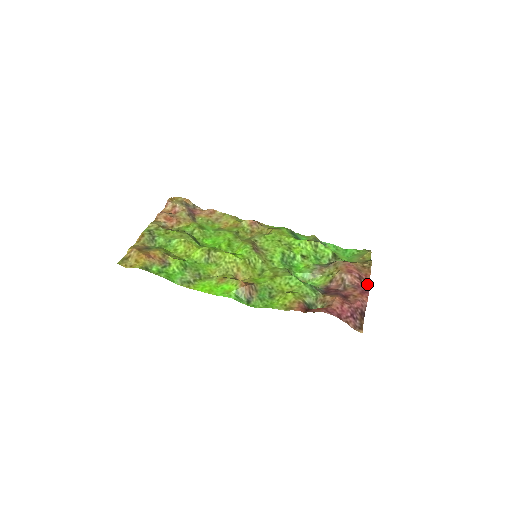
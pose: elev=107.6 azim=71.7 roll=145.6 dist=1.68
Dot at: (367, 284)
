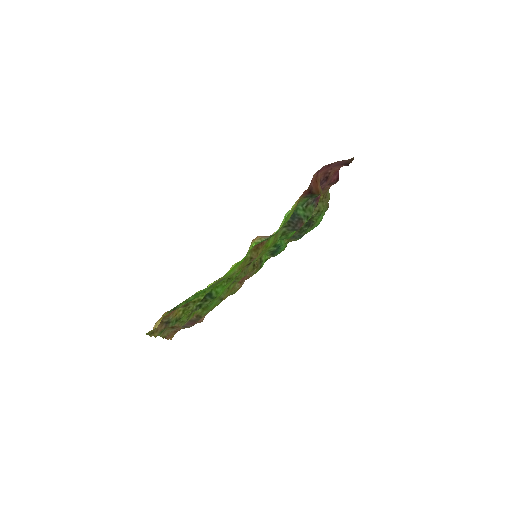
Dot at: occluded
